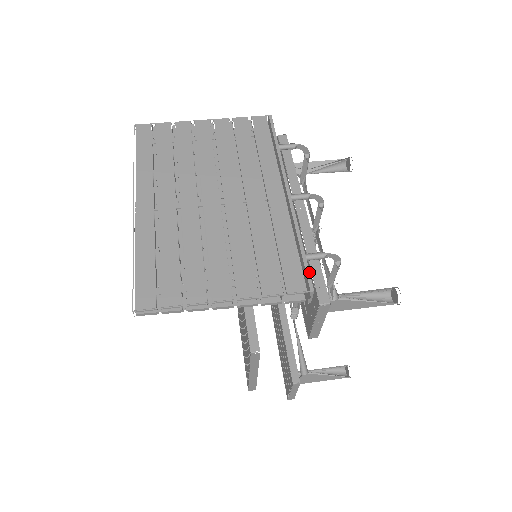
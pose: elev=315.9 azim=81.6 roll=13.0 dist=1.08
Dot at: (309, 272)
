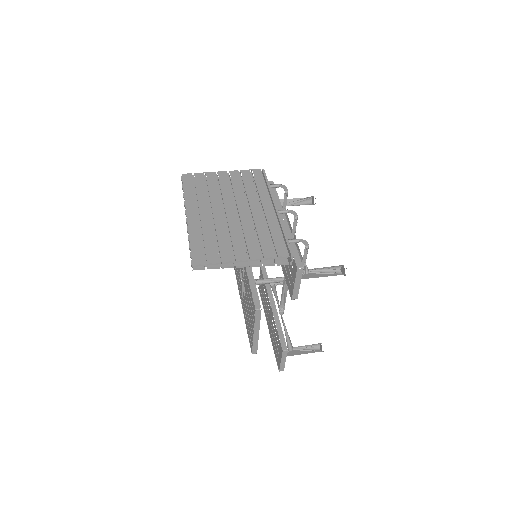
Dot at: (290, 247)
